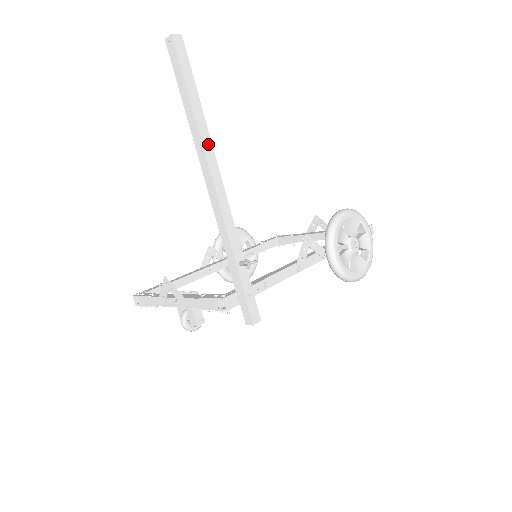
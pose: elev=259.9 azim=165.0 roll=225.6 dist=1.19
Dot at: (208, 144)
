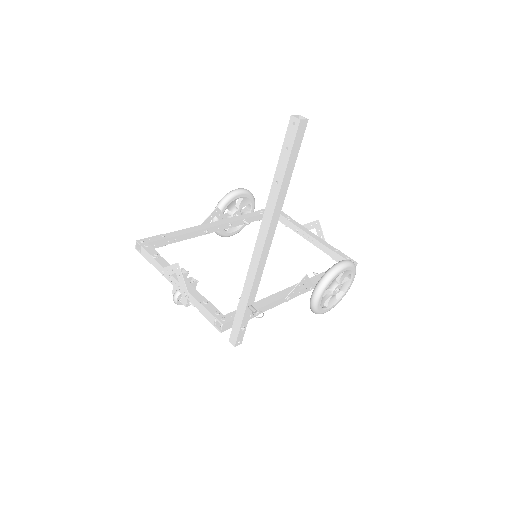
Dot at: (276, 217)
